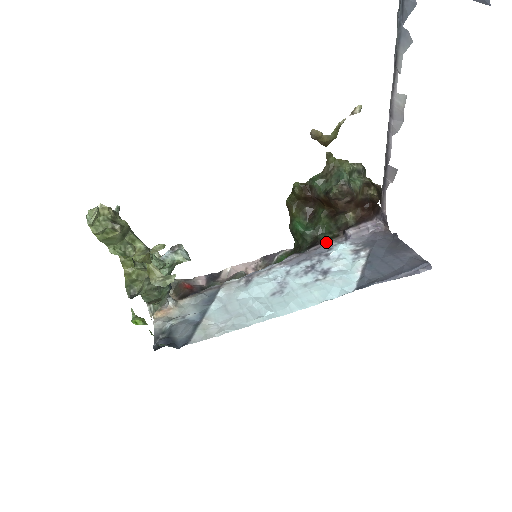
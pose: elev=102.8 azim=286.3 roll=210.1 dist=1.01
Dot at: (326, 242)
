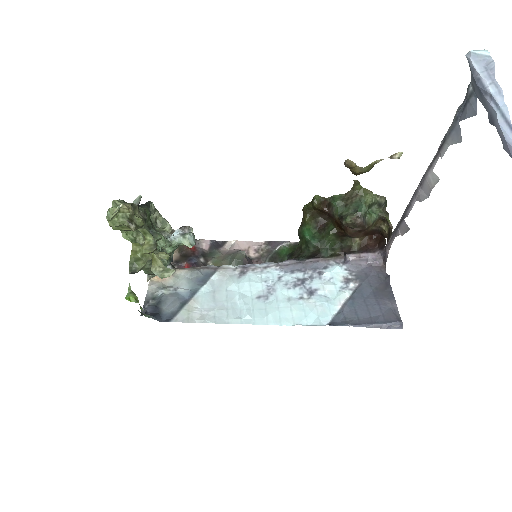
Dot at: (325, 258)
